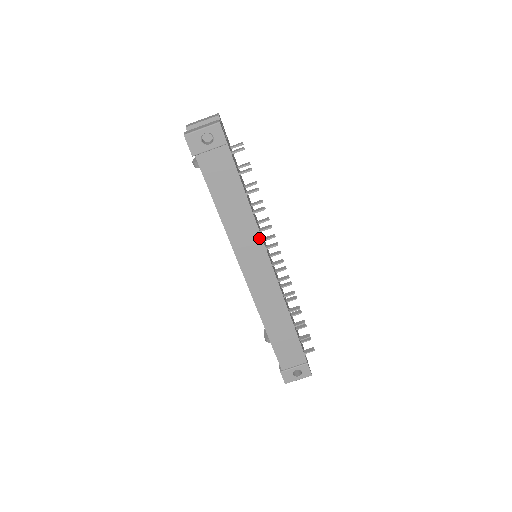
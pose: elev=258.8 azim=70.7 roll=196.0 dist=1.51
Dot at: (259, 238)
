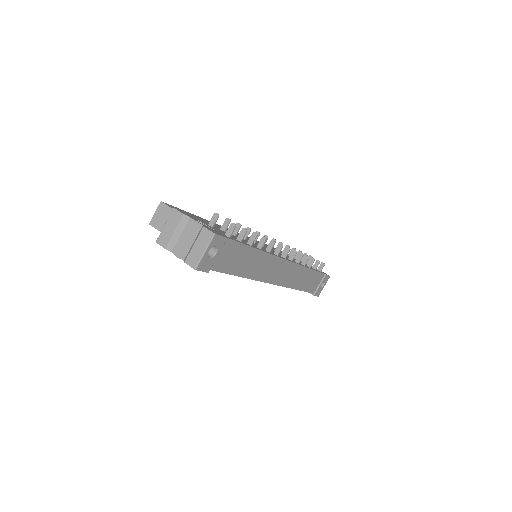
Dot at: (273, 257)
